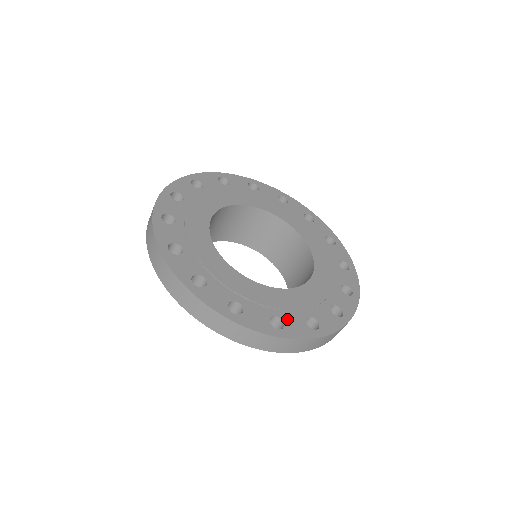
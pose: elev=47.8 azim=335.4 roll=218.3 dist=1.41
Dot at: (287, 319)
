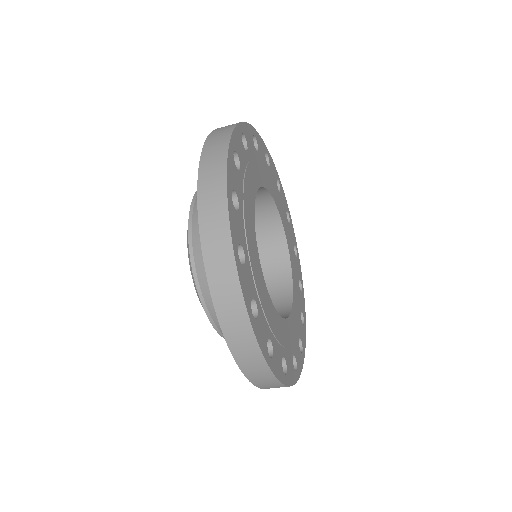
Dot at: (287, 360)
